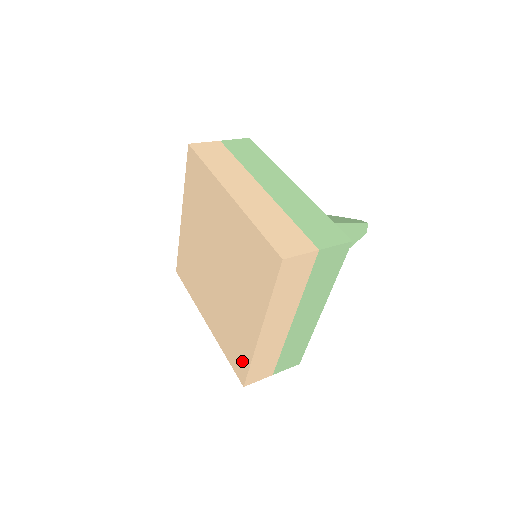
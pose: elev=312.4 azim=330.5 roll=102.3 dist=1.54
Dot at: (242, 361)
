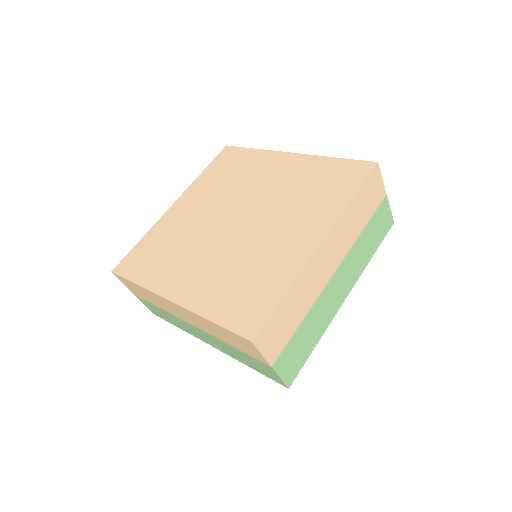
Dot at: (262, 302)
